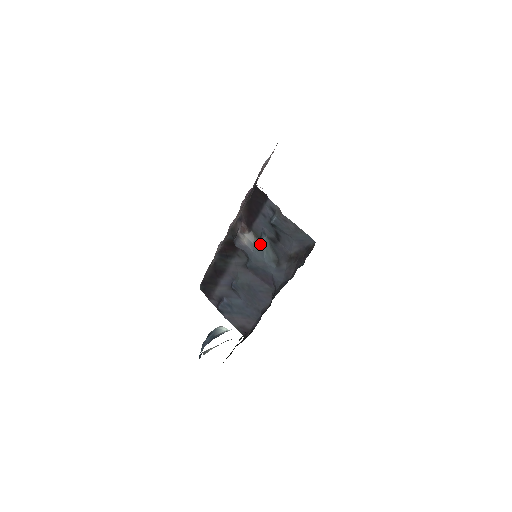
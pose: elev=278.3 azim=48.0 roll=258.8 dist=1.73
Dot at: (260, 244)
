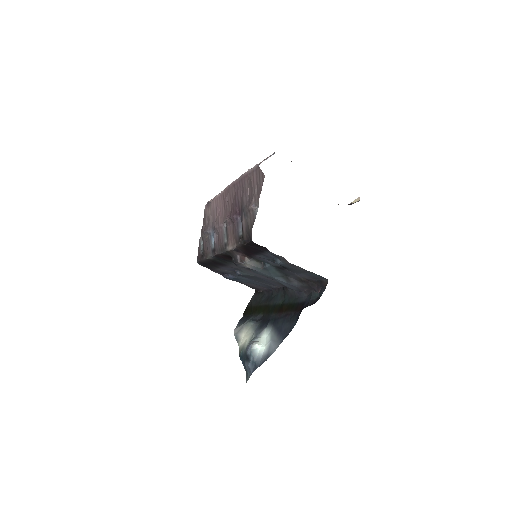
Dot at: (265, 269)
